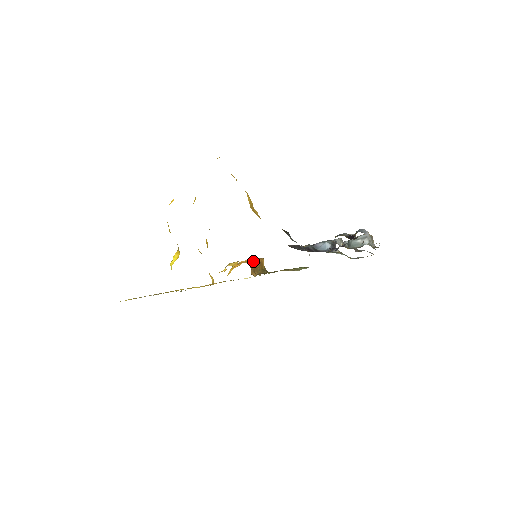
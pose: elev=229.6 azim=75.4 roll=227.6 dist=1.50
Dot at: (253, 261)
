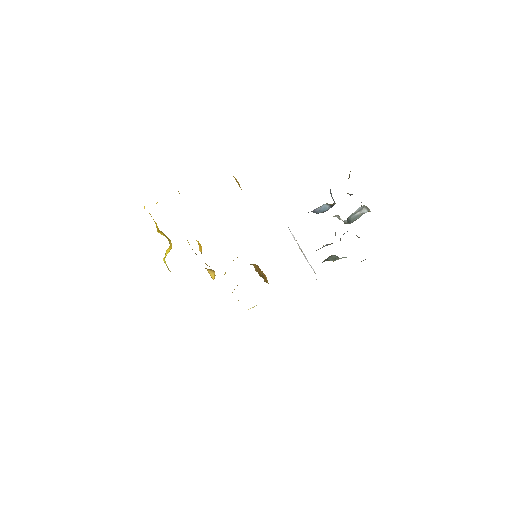
Dot at: (254, 265)
